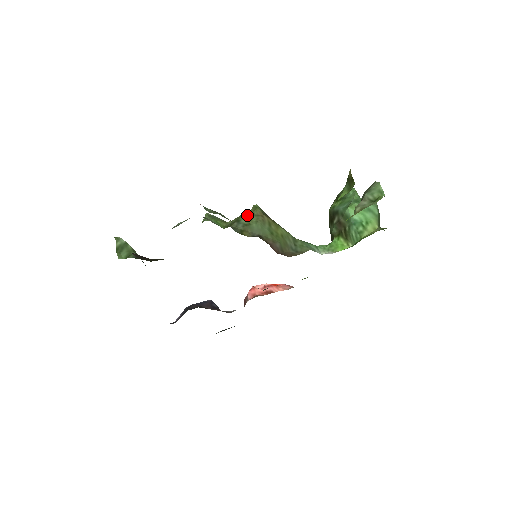
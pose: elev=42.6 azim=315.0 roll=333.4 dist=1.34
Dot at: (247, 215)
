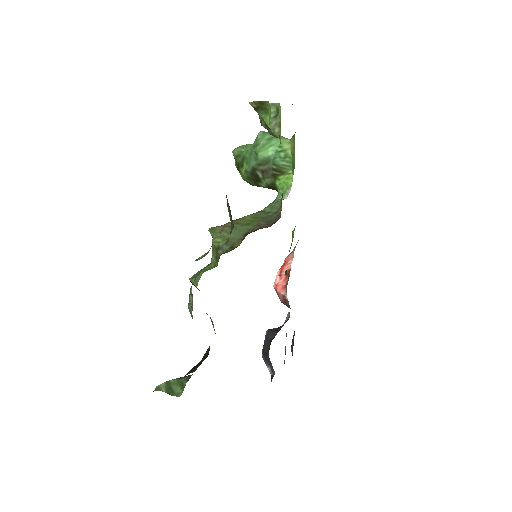
Dot at: (216, 239)
